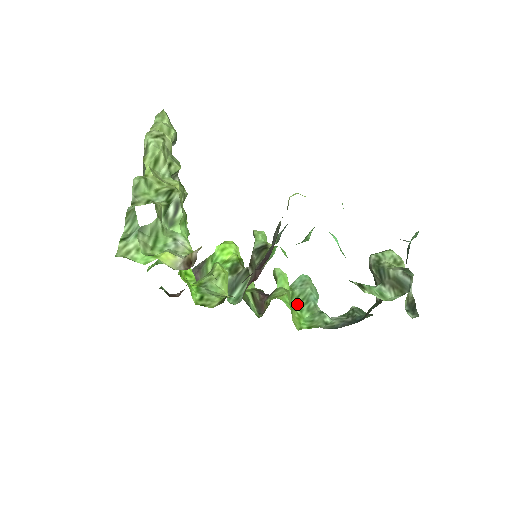
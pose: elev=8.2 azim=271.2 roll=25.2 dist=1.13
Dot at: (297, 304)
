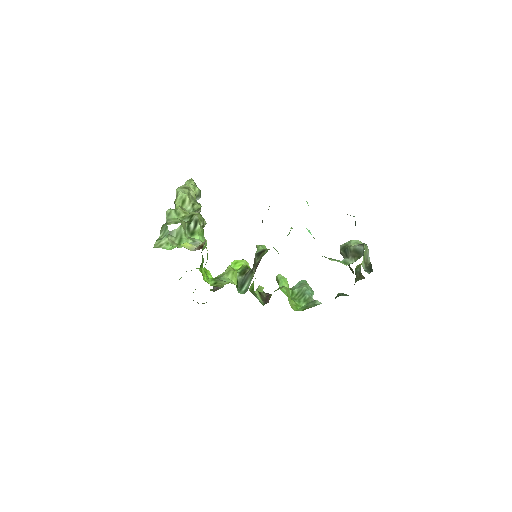
Dot at: (296, 299)
